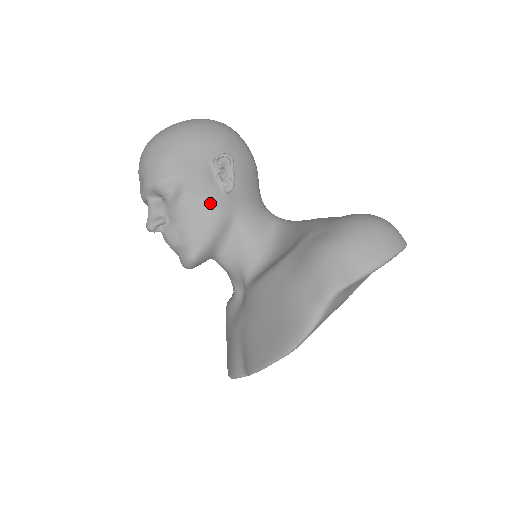
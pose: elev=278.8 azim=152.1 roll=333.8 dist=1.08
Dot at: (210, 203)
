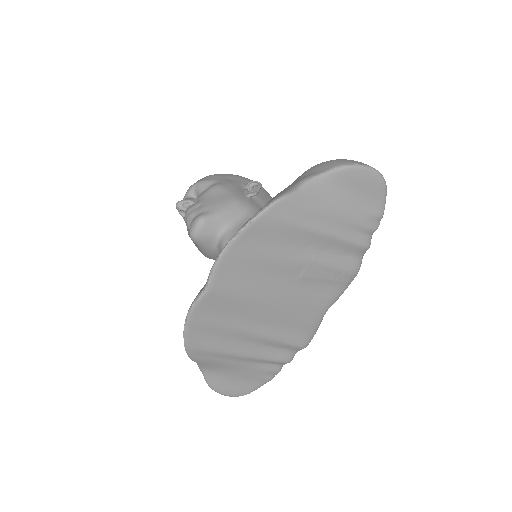
Dot at: (233, 194)
